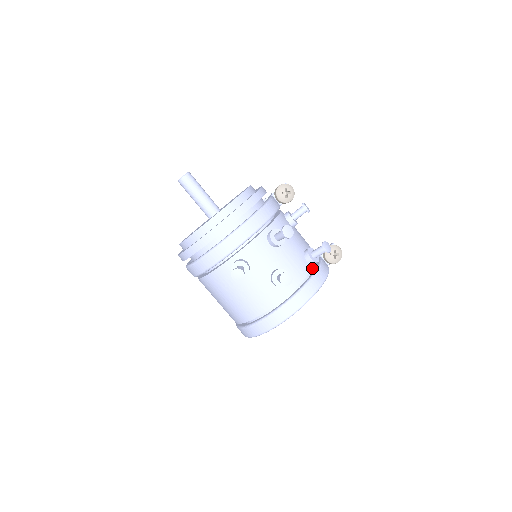
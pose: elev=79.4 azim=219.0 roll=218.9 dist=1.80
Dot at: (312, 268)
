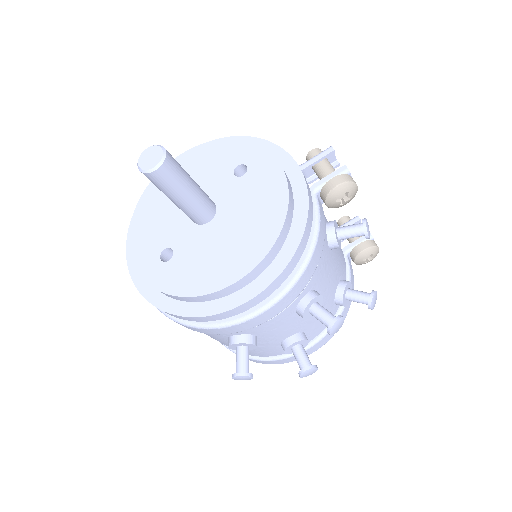
Dot at: (338, 308)
